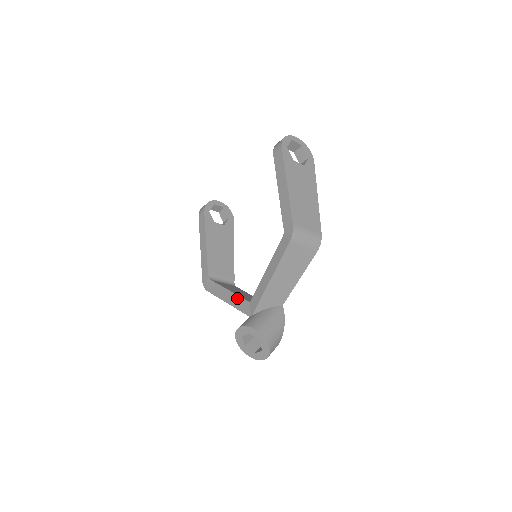
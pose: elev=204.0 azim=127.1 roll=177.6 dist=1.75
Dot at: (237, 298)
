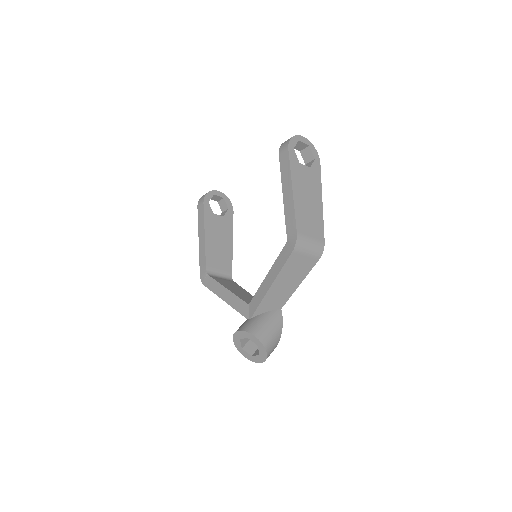
Dot at: (235, 298)
